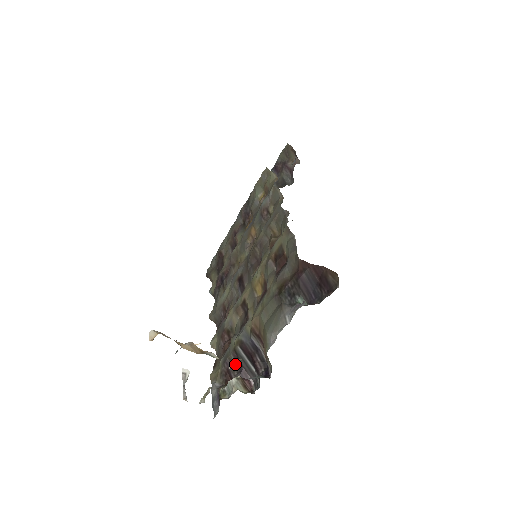
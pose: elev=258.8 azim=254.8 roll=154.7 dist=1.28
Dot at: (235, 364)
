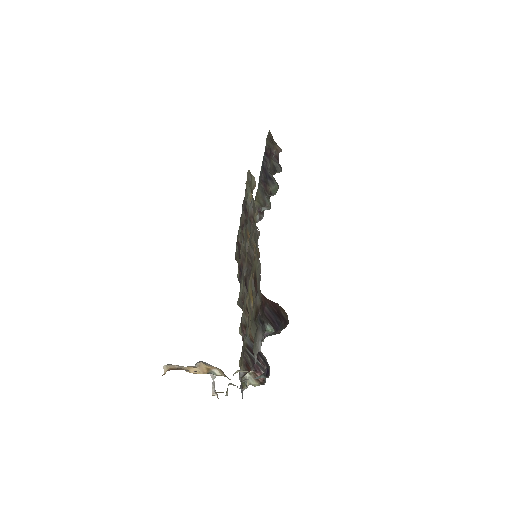
Dot at: (249, 359)
